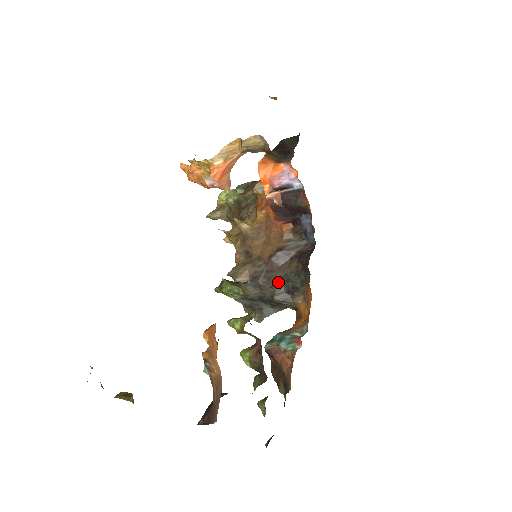
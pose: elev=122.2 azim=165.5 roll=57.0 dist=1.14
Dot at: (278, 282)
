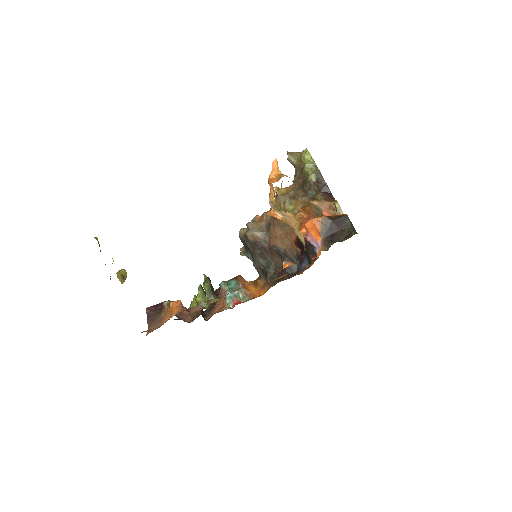
Dot at: (264, 261)
